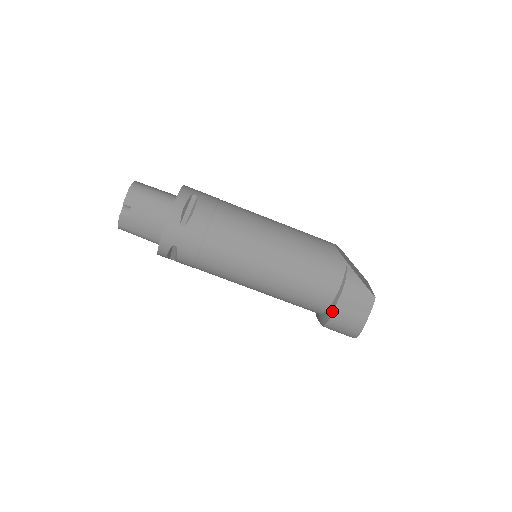
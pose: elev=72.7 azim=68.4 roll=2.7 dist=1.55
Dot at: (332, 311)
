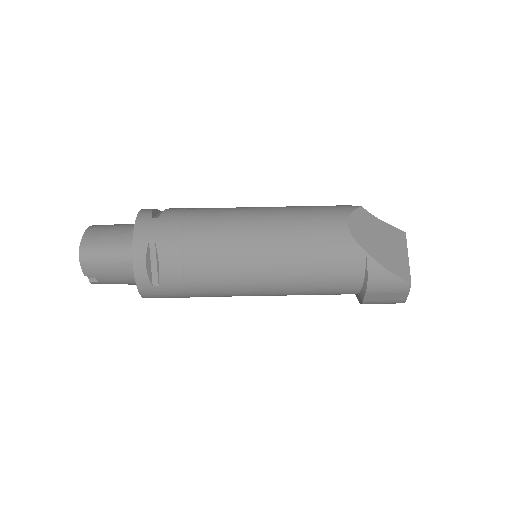
Dot at: (361, 301)
